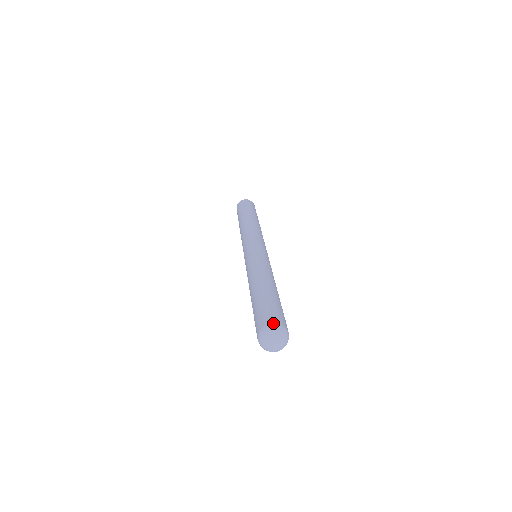
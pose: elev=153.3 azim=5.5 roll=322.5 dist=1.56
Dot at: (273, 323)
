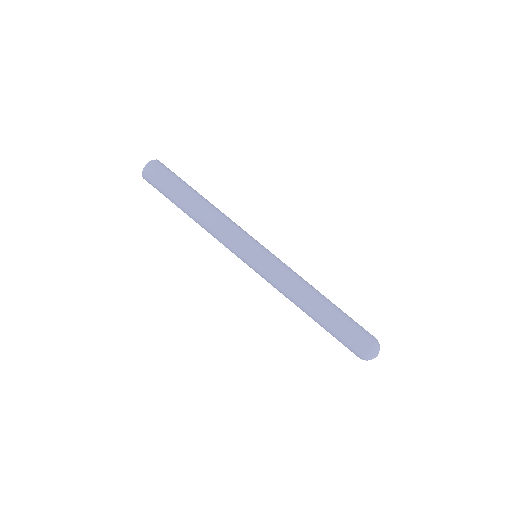
Dot at: (375, 342)
